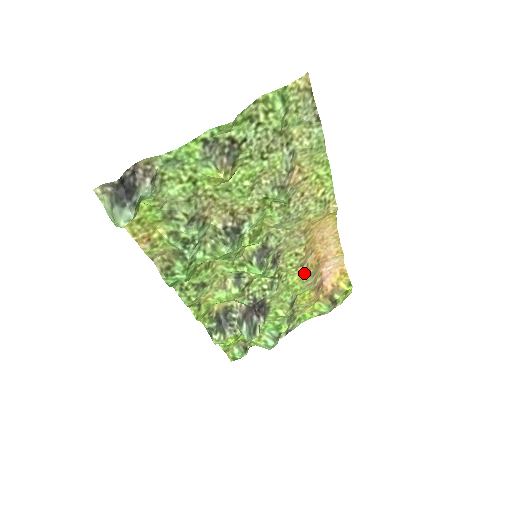
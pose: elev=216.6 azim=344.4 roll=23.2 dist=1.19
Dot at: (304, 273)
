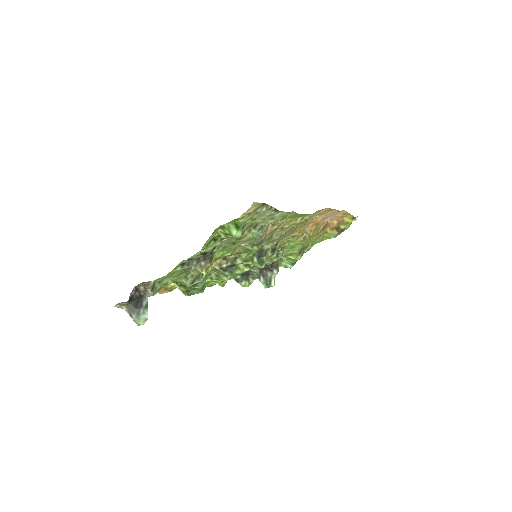
Dot at: (304, 238)
